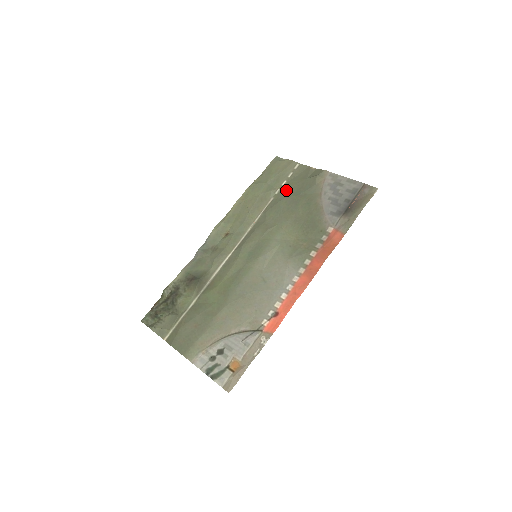
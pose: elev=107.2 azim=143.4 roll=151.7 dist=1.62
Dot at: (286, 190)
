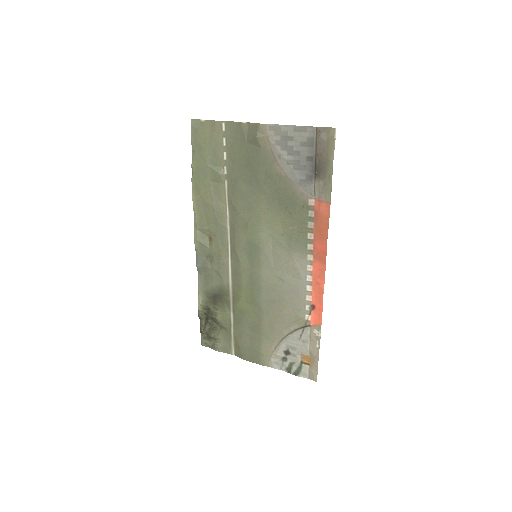
Dot at: (234, 166)
